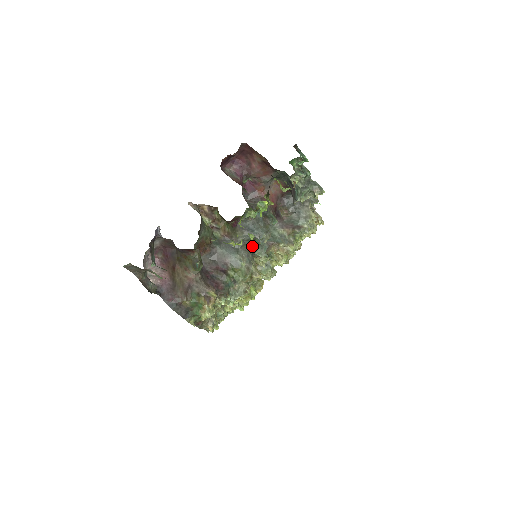
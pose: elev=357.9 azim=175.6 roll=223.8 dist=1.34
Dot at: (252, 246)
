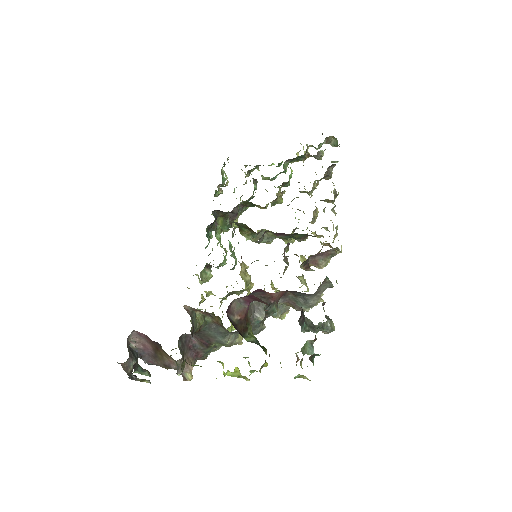
Dot at: occluded
